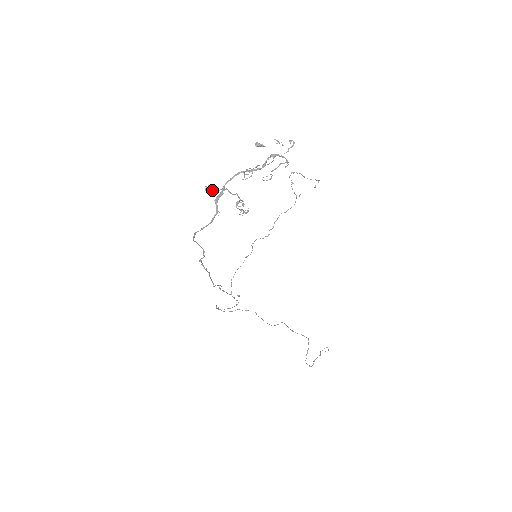
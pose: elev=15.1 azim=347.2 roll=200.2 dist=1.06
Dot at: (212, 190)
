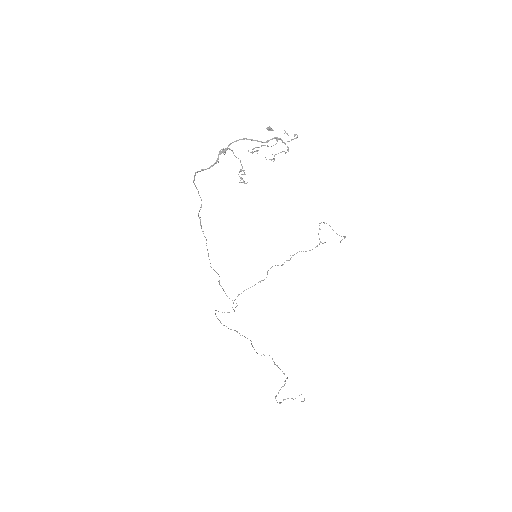
Dot at: (222, 149)
